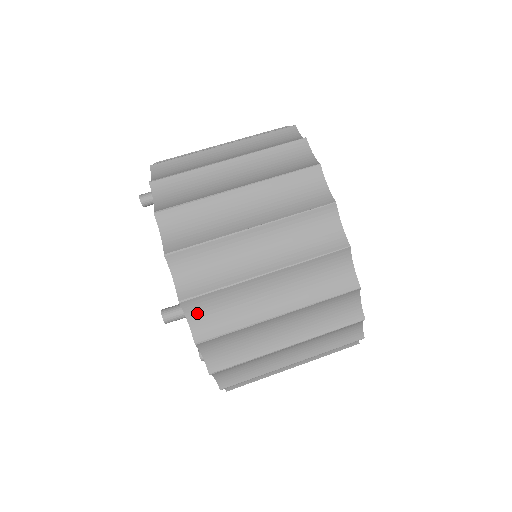
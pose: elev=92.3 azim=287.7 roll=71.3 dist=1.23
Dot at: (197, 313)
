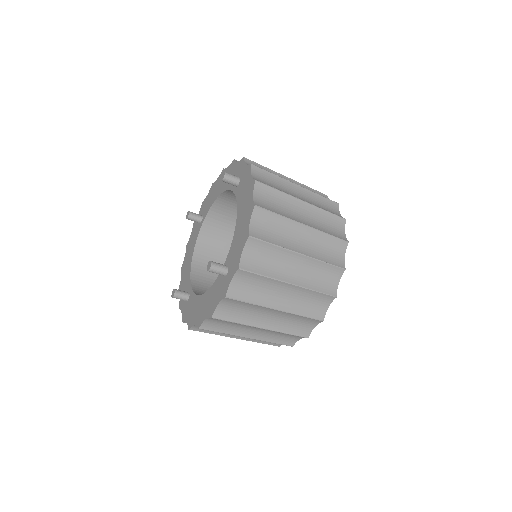
Dot at: (240, 280)
